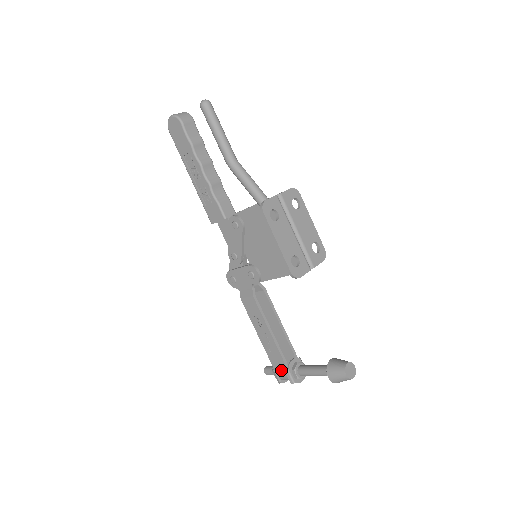
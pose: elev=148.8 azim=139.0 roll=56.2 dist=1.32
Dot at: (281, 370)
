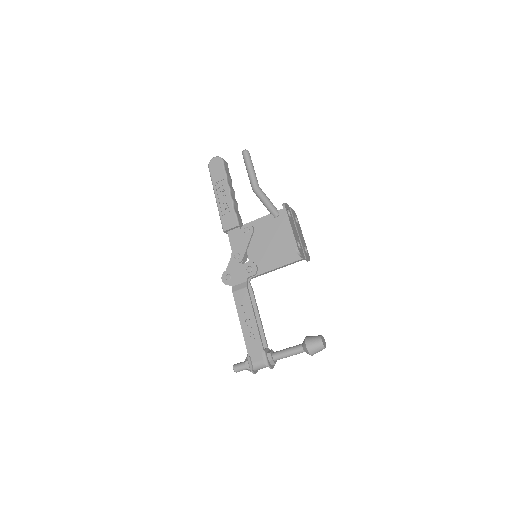
Dot at: (256, 355)
